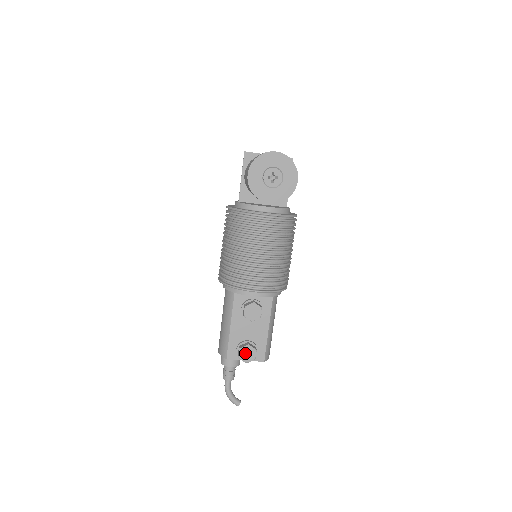
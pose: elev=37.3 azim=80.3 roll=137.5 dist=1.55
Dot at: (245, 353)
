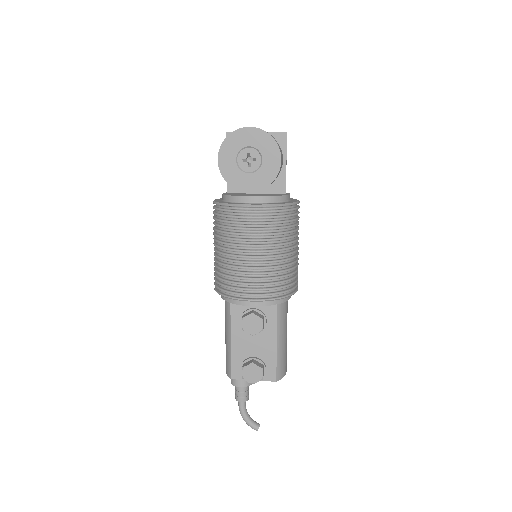
Dot at: (249, 373)
